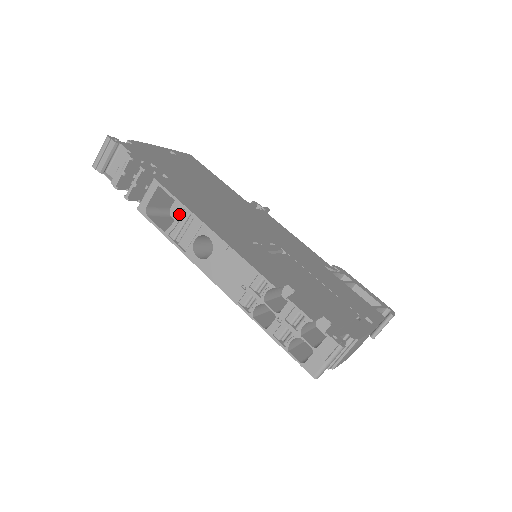
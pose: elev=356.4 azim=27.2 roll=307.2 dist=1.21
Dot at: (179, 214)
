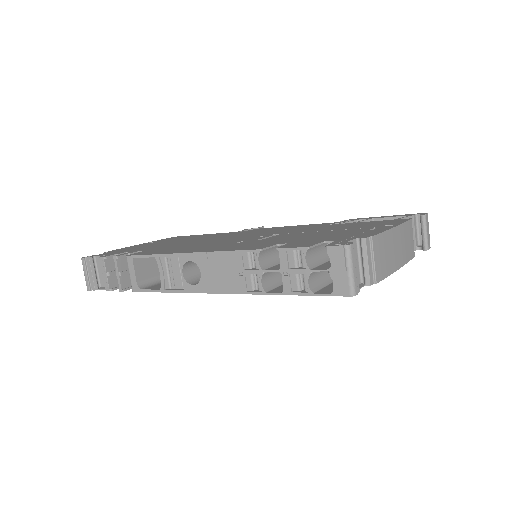
Dot at: (159, 265)
